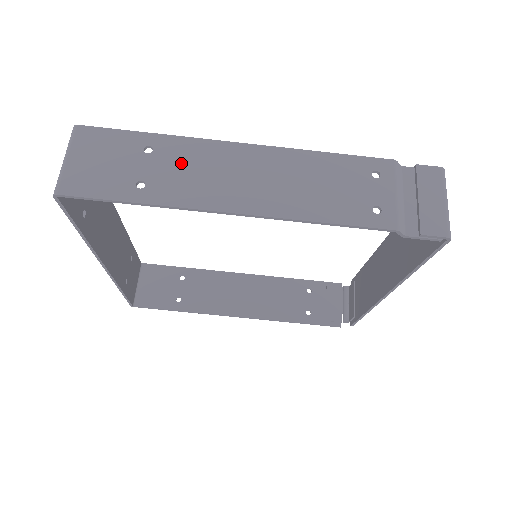
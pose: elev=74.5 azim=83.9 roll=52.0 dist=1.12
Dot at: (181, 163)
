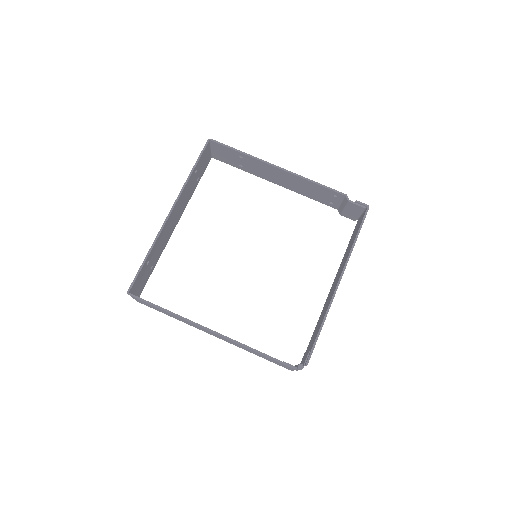
Dot at: (255, 167)
